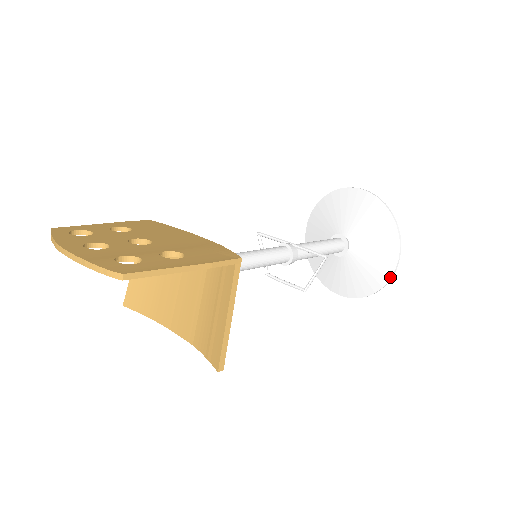
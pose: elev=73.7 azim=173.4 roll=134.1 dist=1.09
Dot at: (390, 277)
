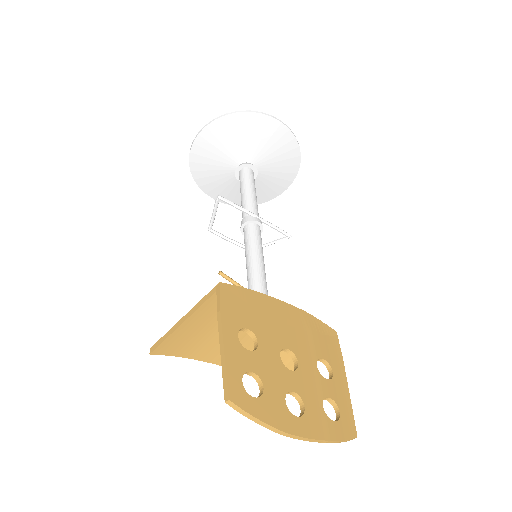
Dot at: occluded
